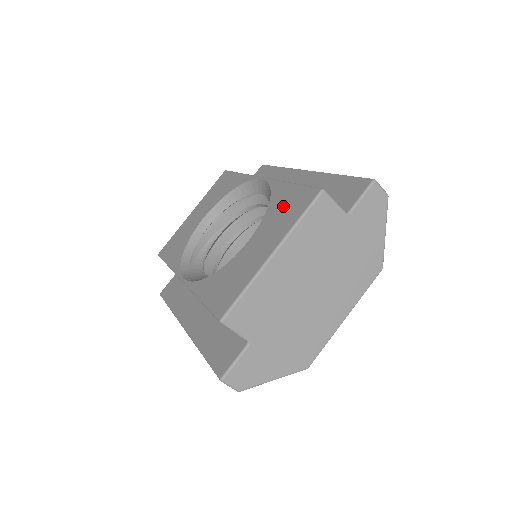
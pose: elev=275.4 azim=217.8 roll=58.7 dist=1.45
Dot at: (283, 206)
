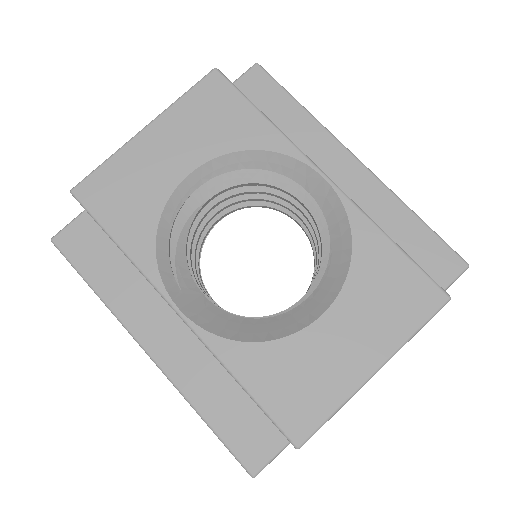
Dot at: (384, 284)
